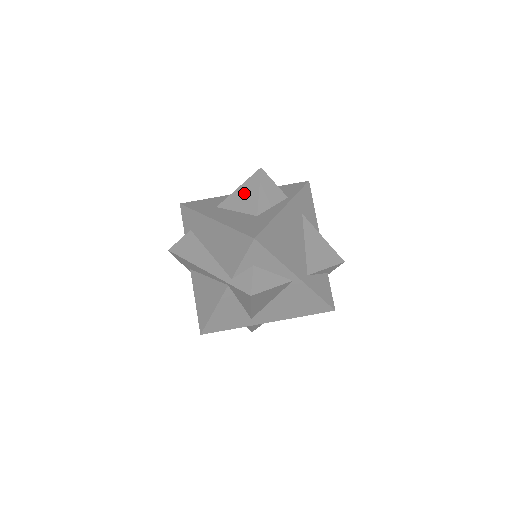
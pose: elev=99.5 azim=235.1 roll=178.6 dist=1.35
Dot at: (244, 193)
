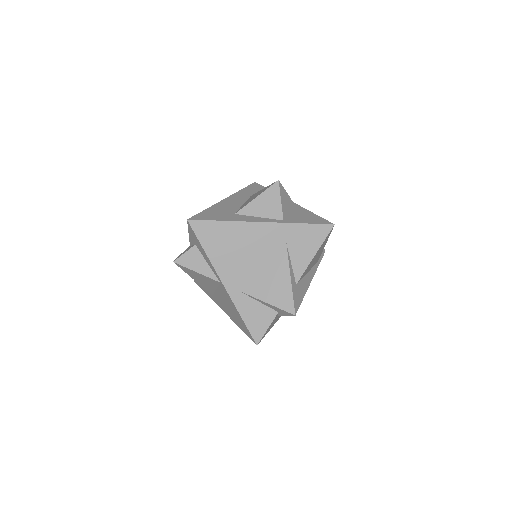
Dot at: (257, 194)
